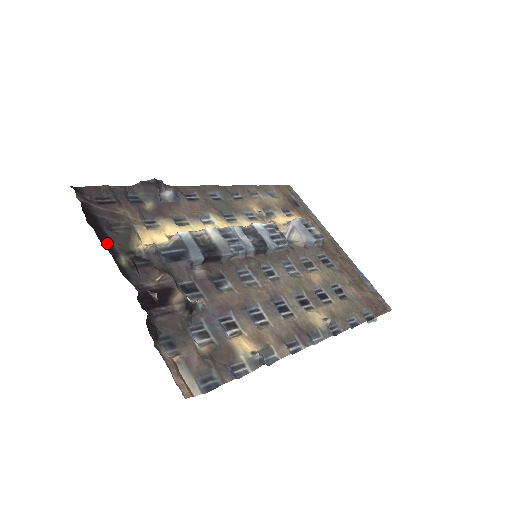
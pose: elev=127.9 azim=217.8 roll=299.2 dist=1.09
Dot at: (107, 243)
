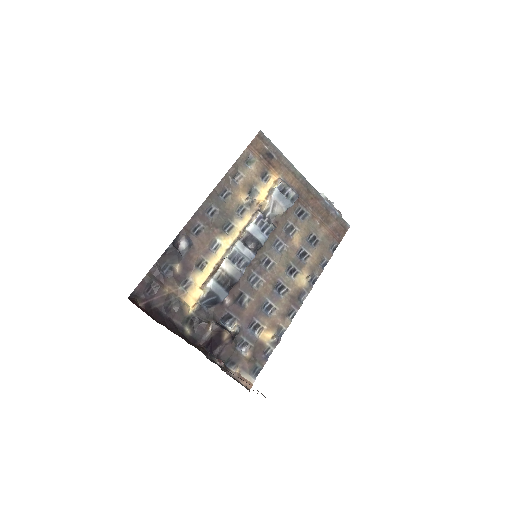
Dot at: (174, 326)
